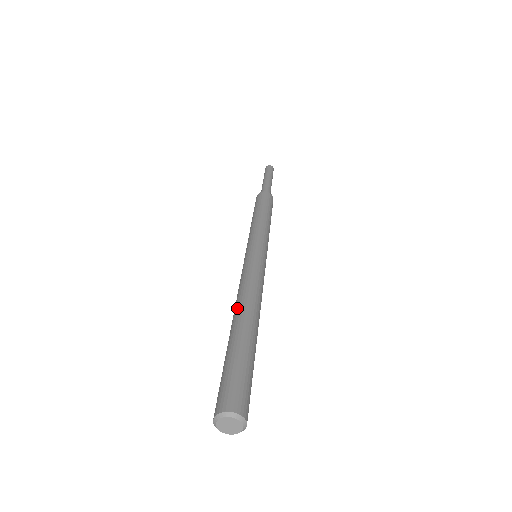
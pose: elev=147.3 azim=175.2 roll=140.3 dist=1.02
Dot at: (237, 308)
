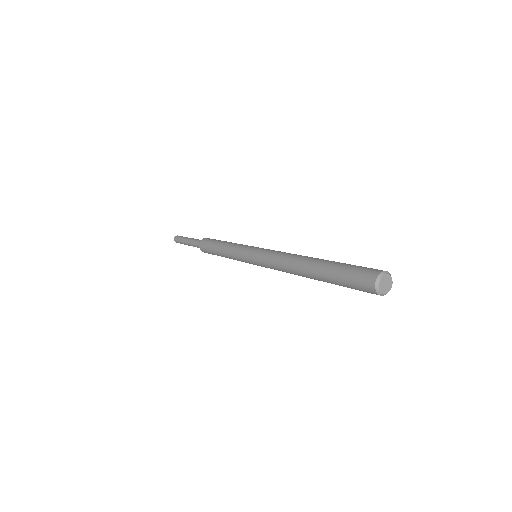
Dot at: (297, 270)
